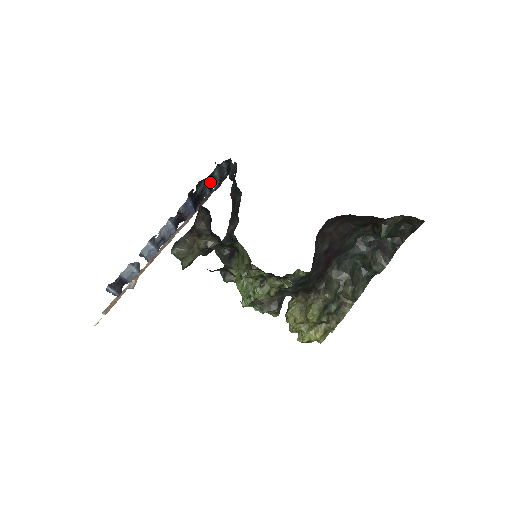
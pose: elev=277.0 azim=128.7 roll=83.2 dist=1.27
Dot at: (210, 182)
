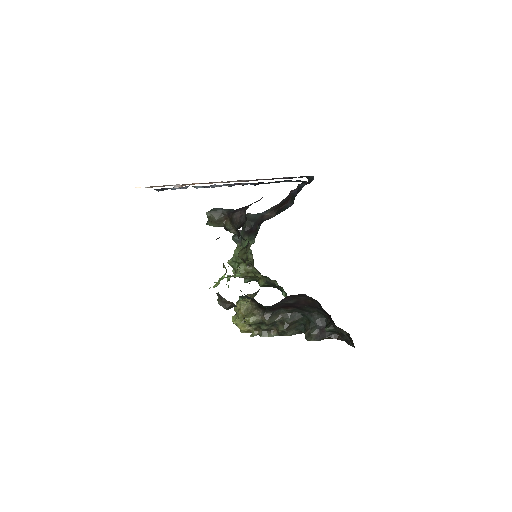
Dot at: (279, 182)
